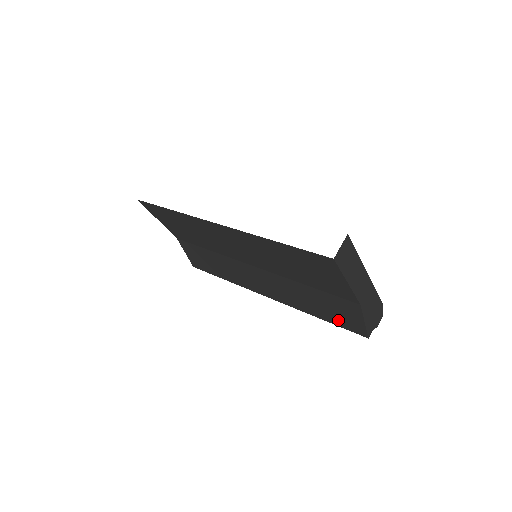
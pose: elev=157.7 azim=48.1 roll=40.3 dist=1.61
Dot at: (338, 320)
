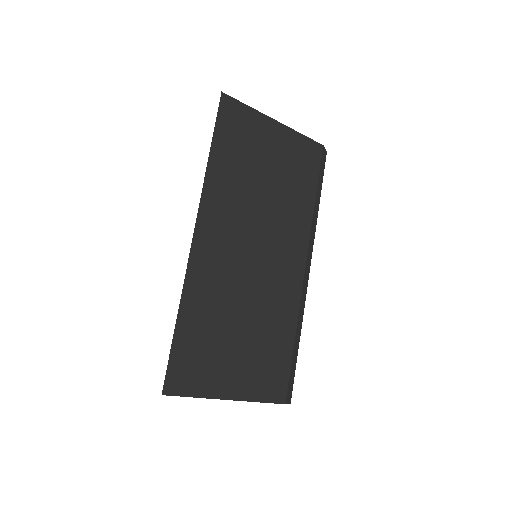
Dot at: occluded
